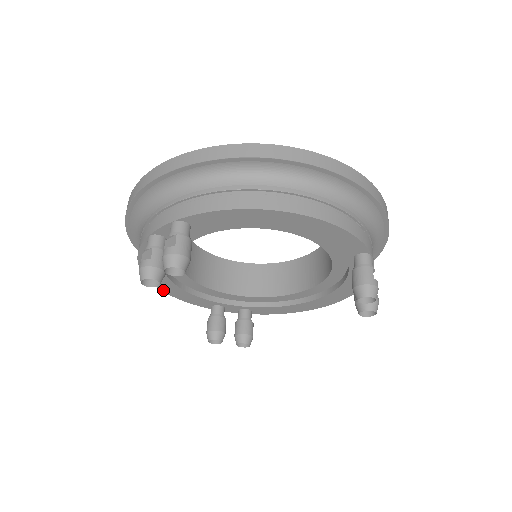
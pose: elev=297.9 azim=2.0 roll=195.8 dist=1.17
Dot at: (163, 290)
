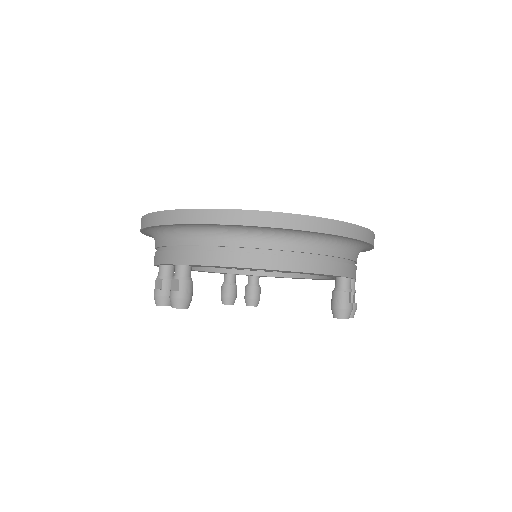
Dot at: occluded
